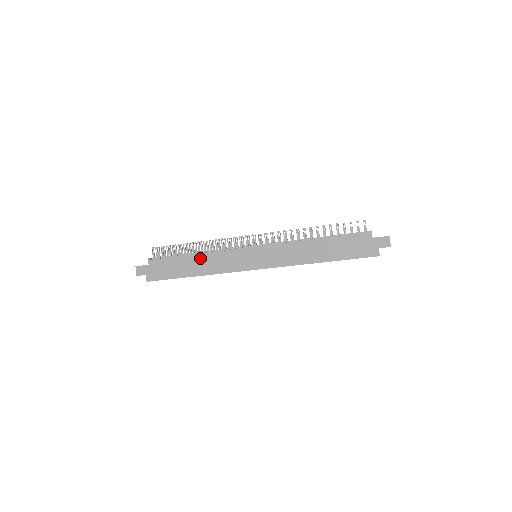
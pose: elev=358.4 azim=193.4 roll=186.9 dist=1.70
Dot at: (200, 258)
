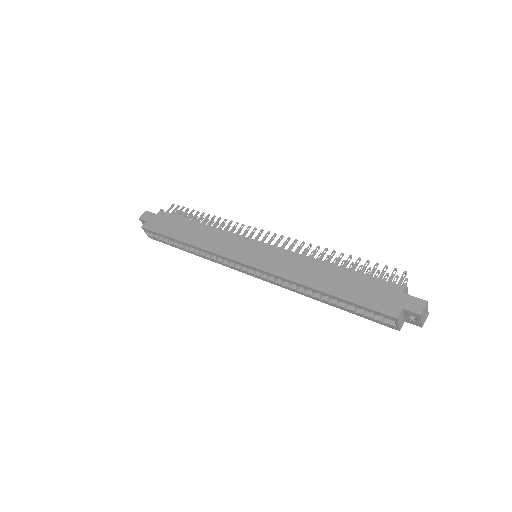
Dot at: (203, 228)
